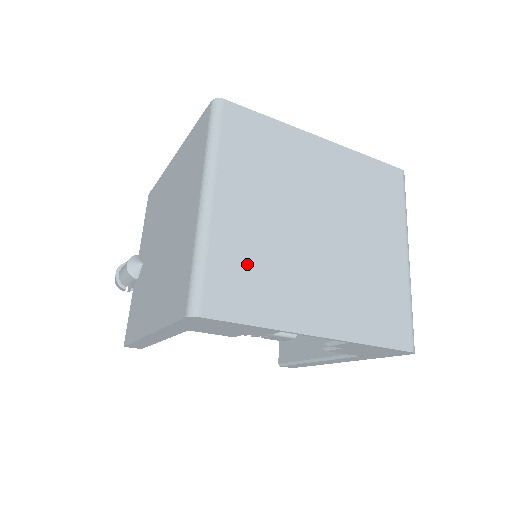
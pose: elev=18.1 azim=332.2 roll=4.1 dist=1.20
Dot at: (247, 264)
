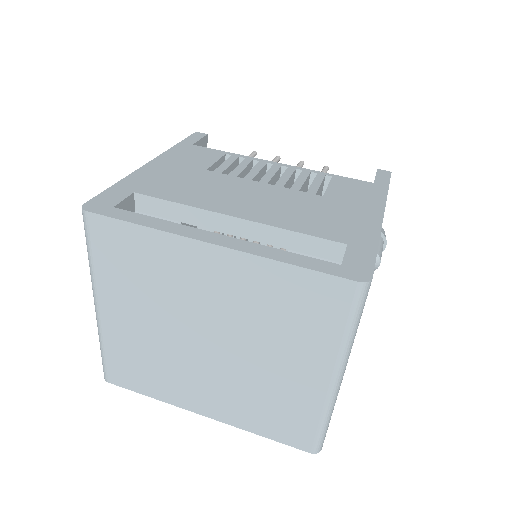
Dot at: (136, 358)
